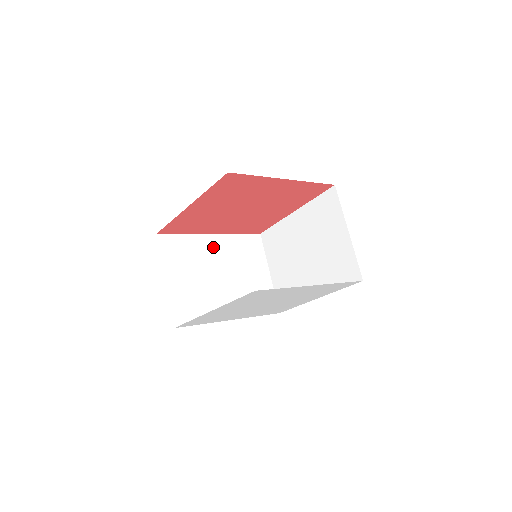
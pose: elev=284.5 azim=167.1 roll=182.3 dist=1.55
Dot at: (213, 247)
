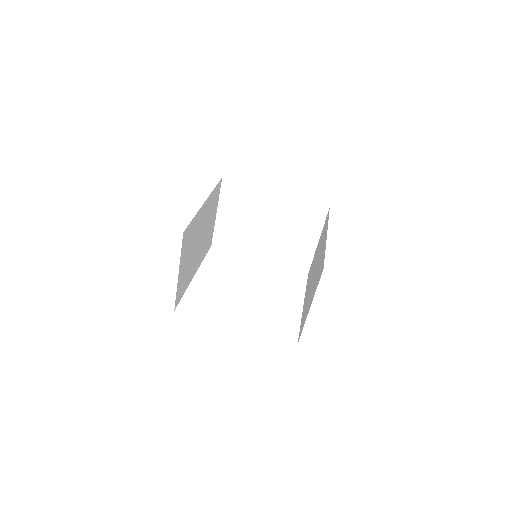
Dot at: (202, 216)
